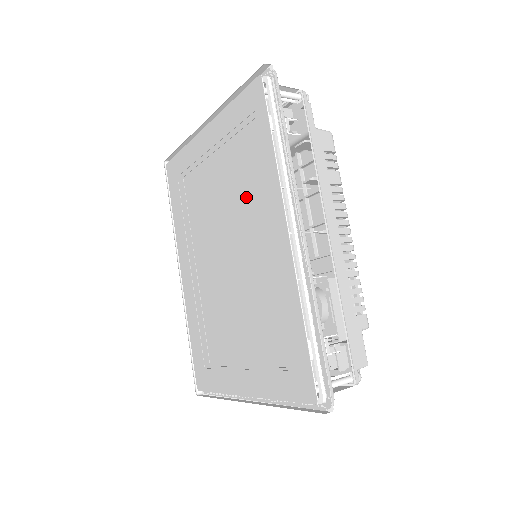
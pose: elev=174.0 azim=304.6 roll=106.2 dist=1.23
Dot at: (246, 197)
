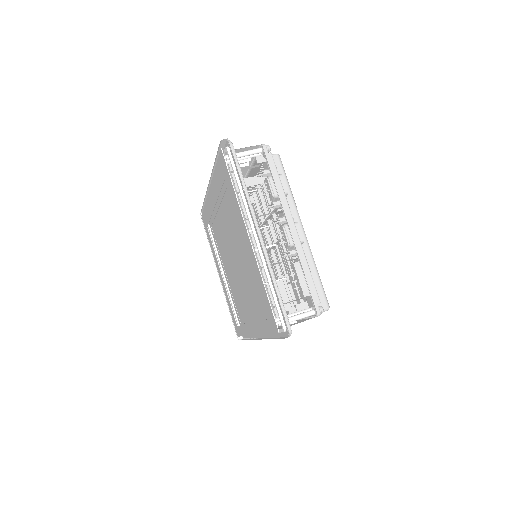
Dot at: (252, 287)
